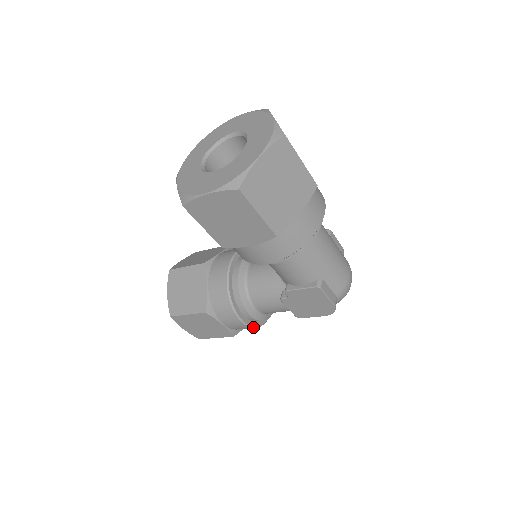
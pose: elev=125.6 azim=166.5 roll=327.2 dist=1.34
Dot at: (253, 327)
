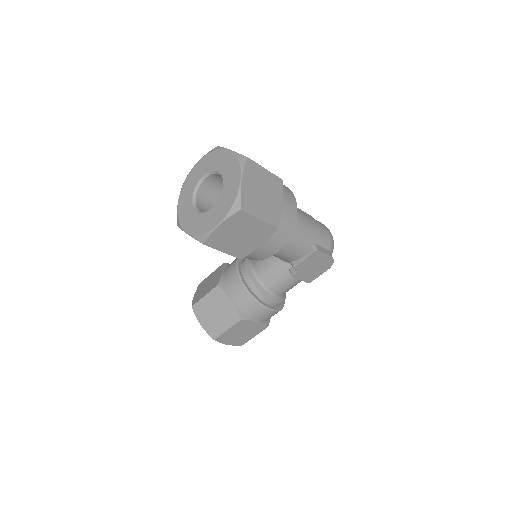
Dot at: (280, 310)
